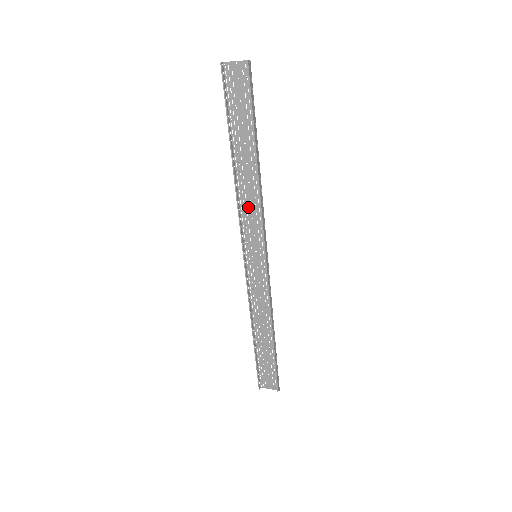
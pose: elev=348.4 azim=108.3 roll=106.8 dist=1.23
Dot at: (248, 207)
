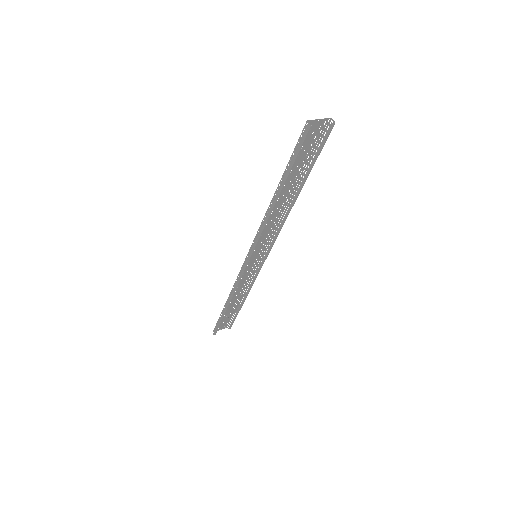
Dot at: (267, 225)
